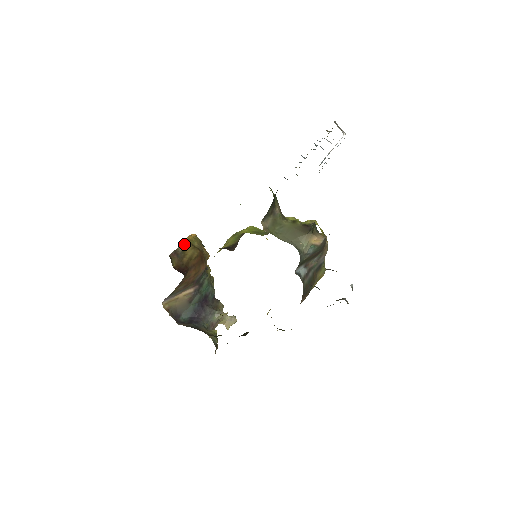
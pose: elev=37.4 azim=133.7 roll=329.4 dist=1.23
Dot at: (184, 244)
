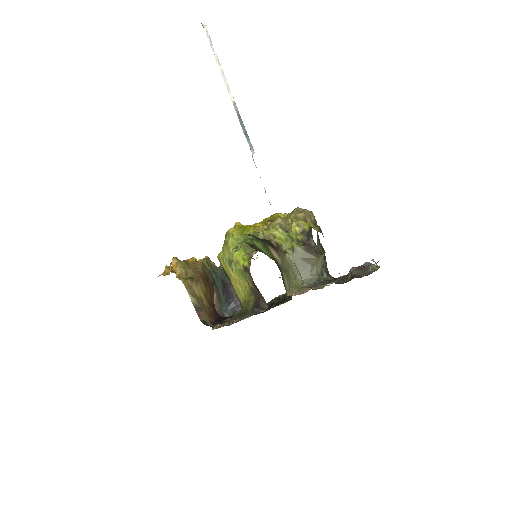
Dot at: (189, 290)
